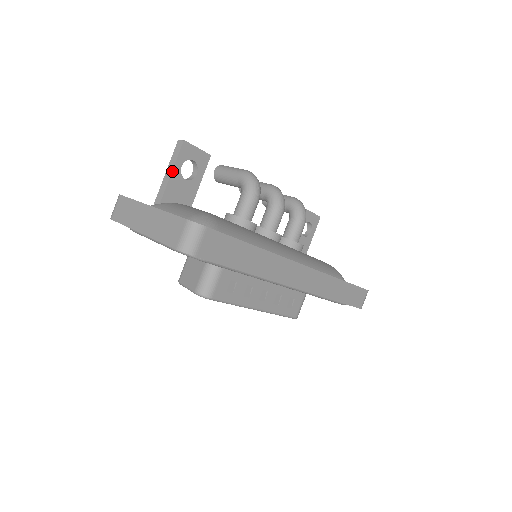
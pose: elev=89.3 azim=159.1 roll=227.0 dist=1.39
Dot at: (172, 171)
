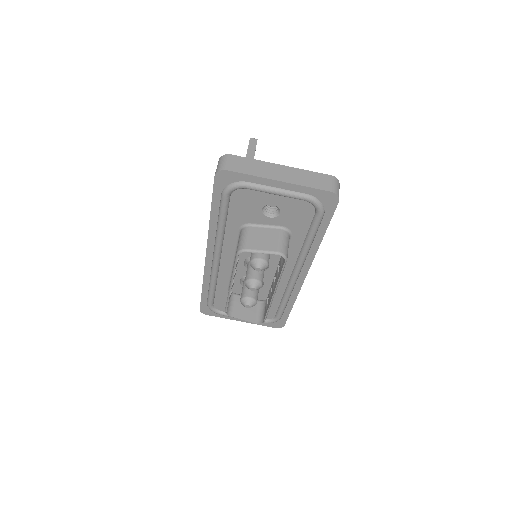
Dot at: occluded
